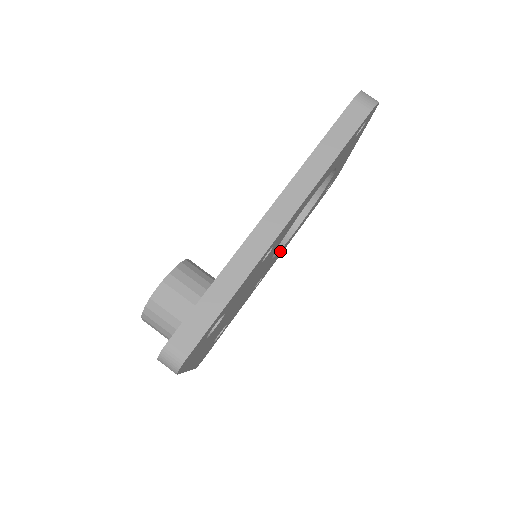
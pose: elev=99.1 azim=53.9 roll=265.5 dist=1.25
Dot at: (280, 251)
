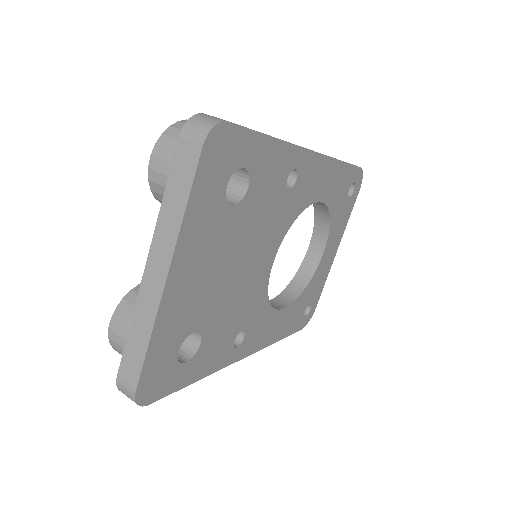
Dot at: (267, 313)
